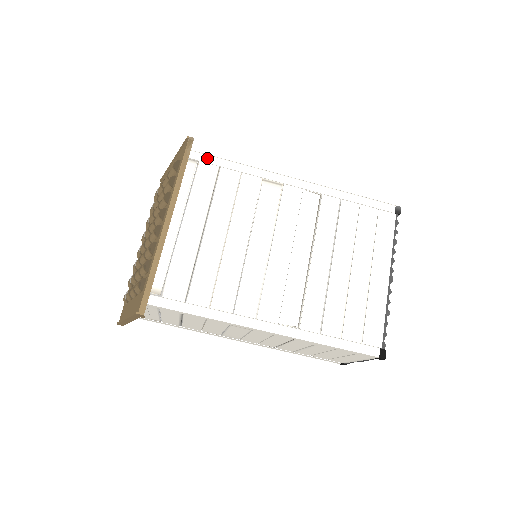
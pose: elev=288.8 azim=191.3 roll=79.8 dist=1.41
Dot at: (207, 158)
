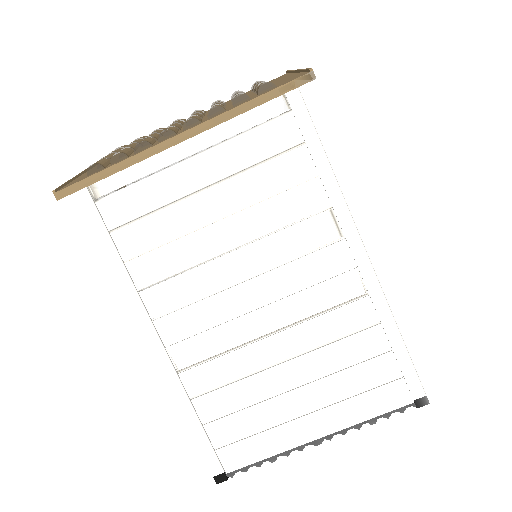
Dot at: (304, 117)
